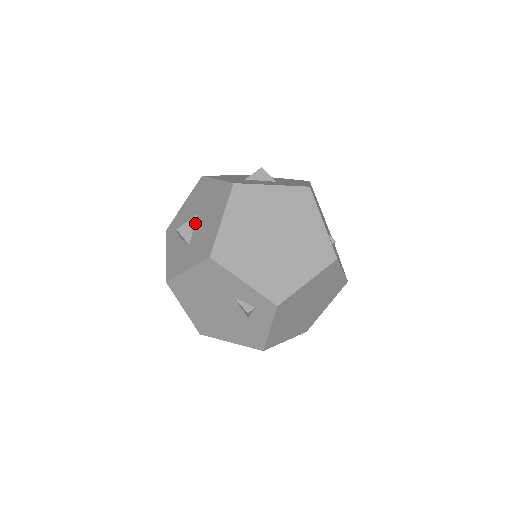
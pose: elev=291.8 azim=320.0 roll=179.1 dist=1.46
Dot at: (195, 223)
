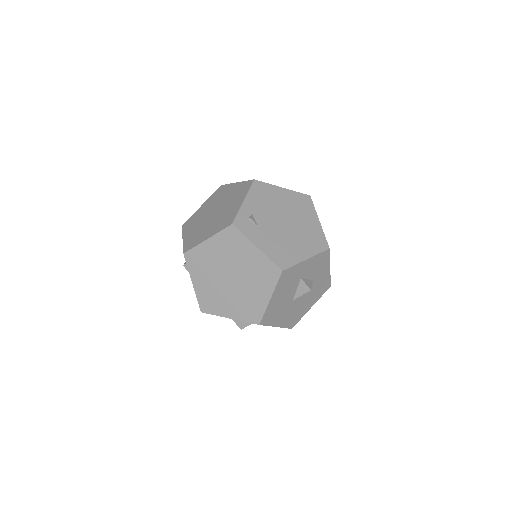
Dot at: occluded
